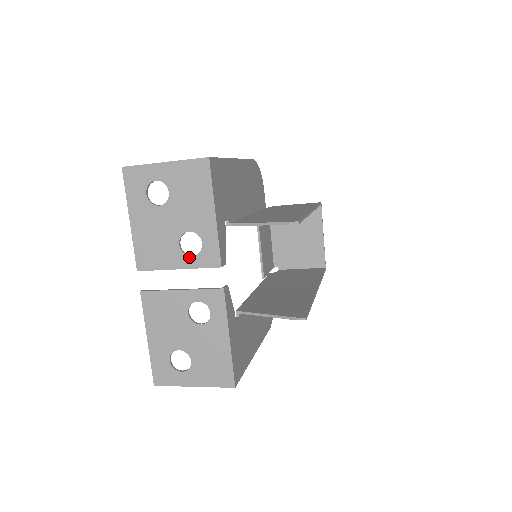
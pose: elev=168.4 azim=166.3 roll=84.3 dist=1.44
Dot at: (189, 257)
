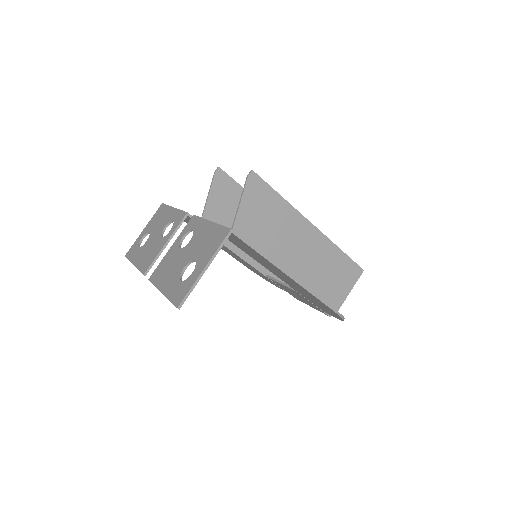
Dot at: (169, 233)
